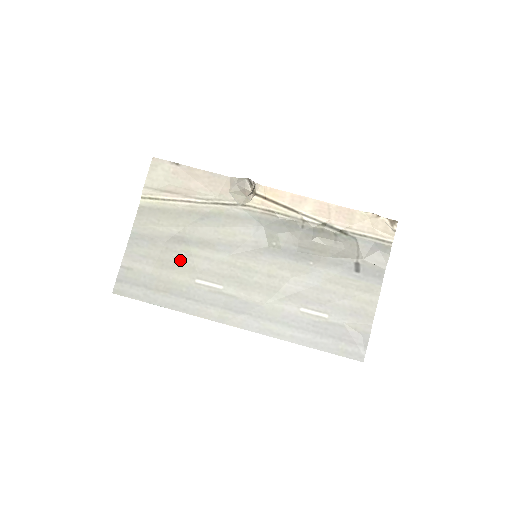
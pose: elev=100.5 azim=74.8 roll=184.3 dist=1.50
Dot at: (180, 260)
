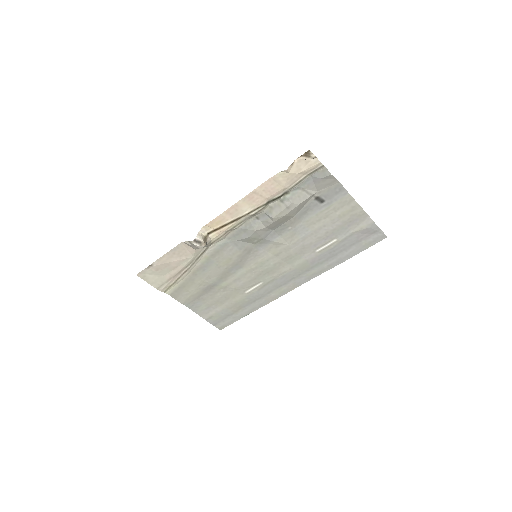
Dot at: (225, 293)
